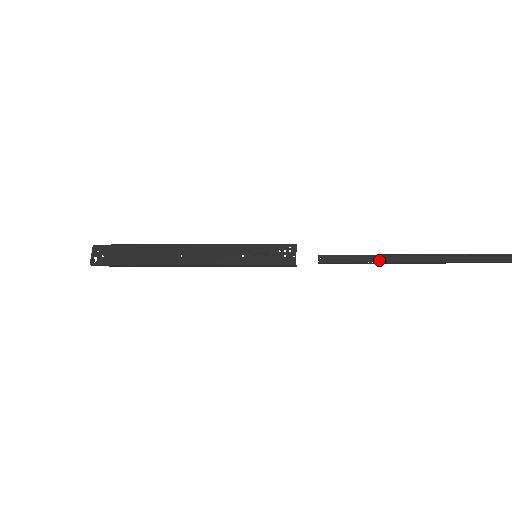
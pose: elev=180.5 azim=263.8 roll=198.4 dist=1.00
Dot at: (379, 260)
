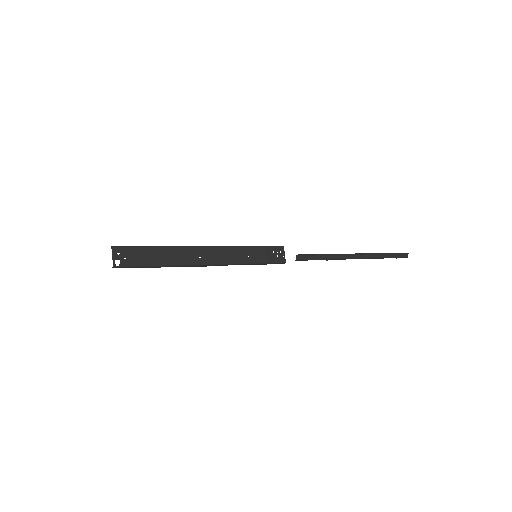
Dot at: (331, 258)
